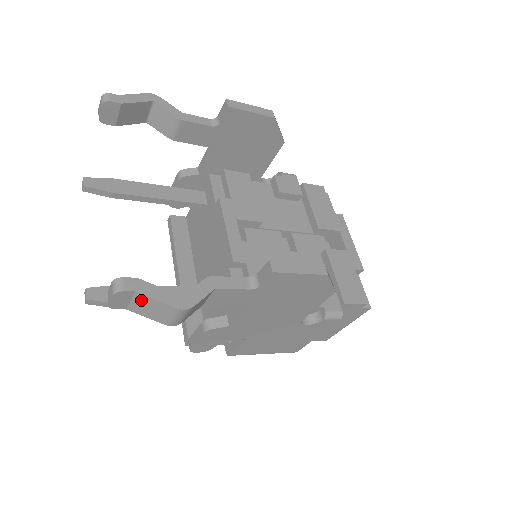
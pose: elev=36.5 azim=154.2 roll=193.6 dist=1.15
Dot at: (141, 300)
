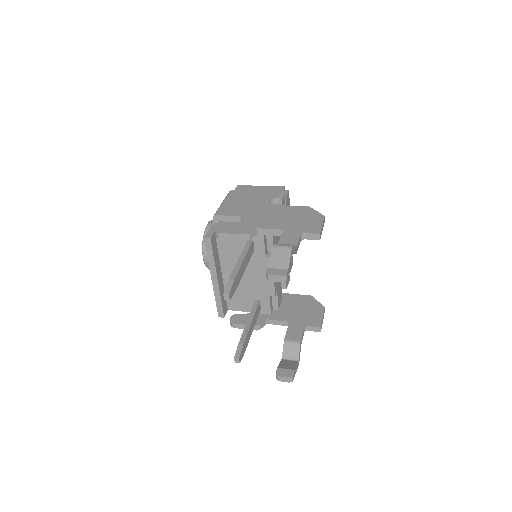
Dot at: occluded
